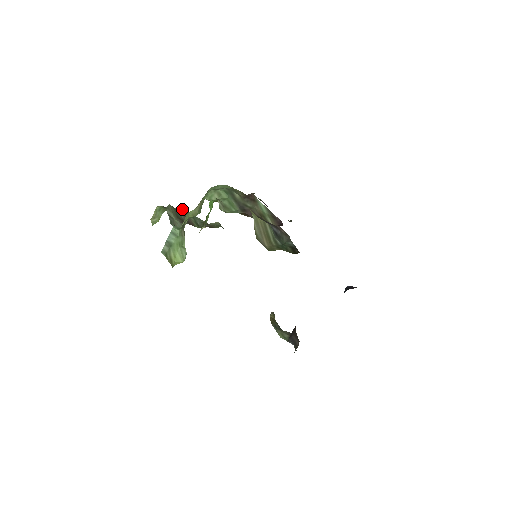
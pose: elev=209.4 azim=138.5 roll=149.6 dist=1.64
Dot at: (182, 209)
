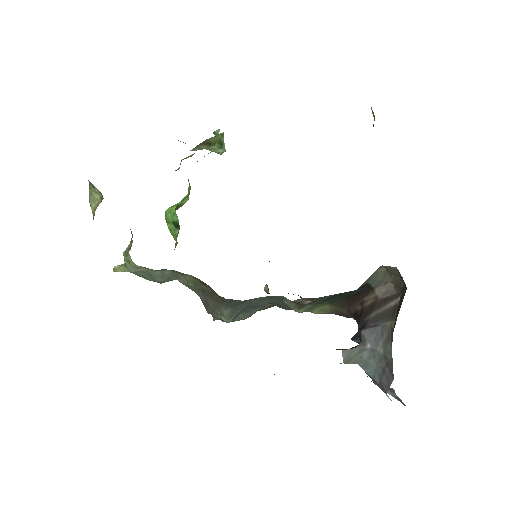
Dot at: occluded
